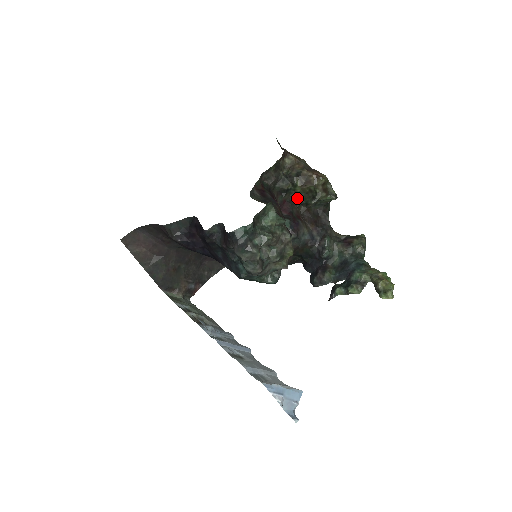
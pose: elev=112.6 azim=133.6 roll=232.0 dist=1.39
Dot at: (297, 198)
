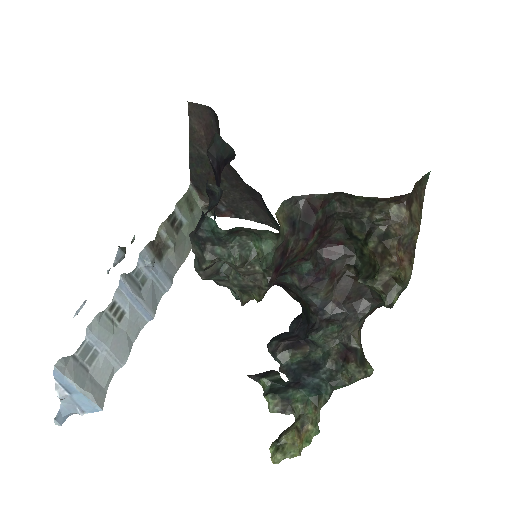
Dot at: (359, 256)
